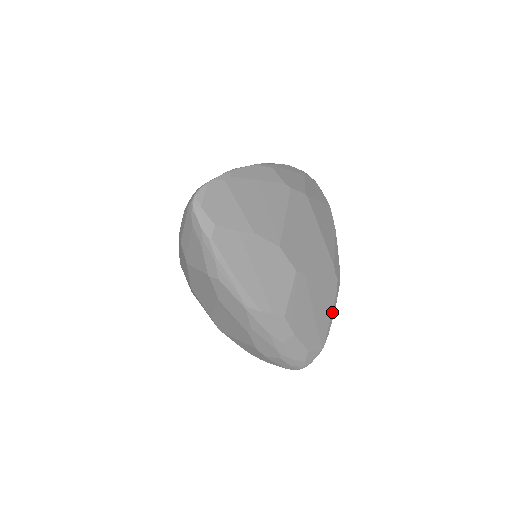
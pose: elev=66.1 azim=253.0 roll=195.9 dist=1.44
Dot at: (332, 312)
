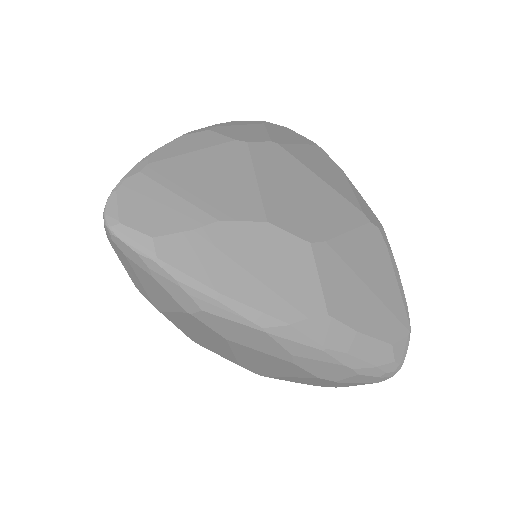
Dot at: (395, 275)
